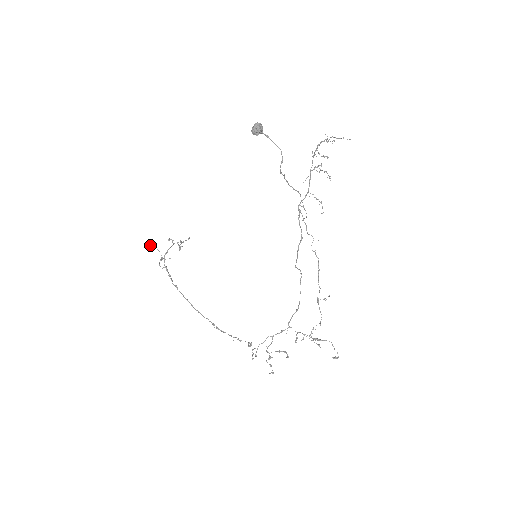
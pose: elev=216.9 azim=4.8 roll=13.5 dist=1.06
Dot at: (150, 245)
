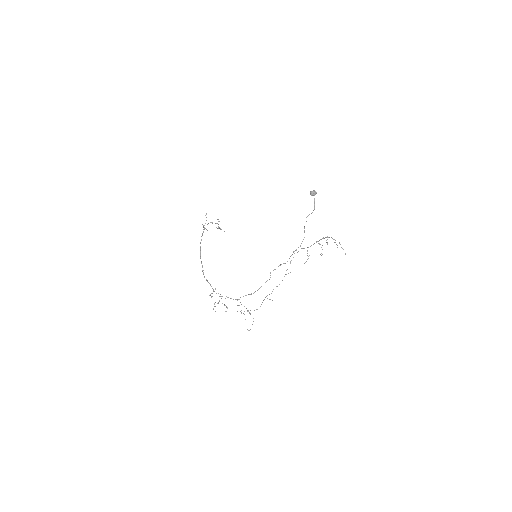
Dot at: (206, 213)
